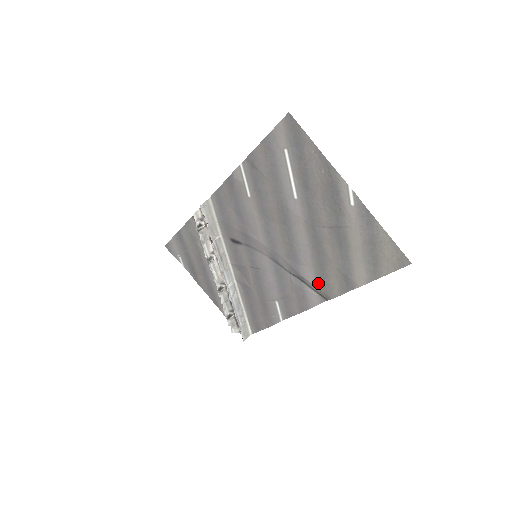
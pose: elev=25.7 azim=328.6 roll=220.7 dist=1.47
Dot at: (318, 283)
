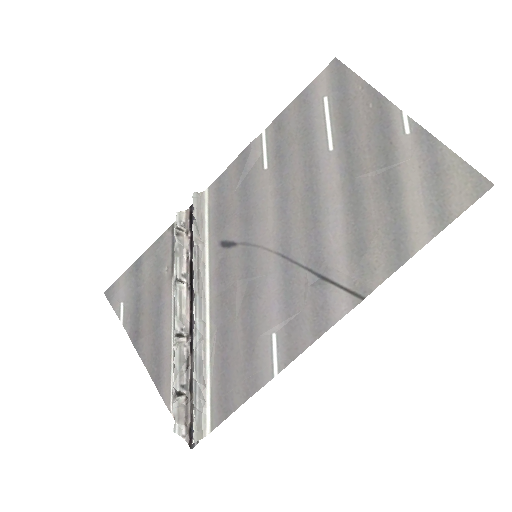
Dot at: (352, 268)
